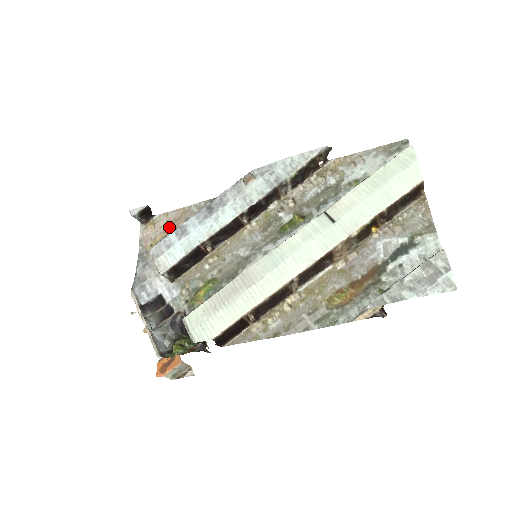
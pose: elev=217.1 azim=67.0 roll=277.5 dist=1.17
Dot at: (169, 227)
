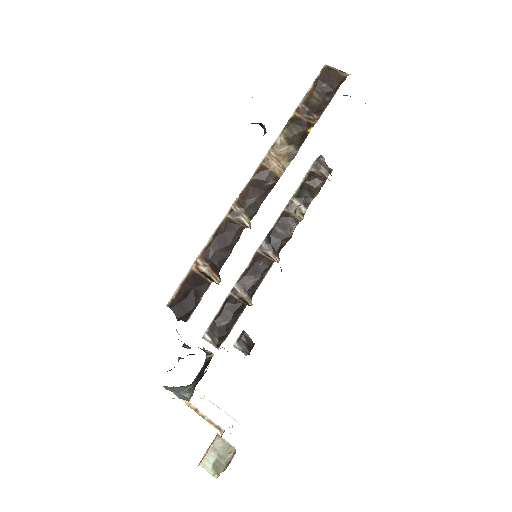
Dot at: occluded
